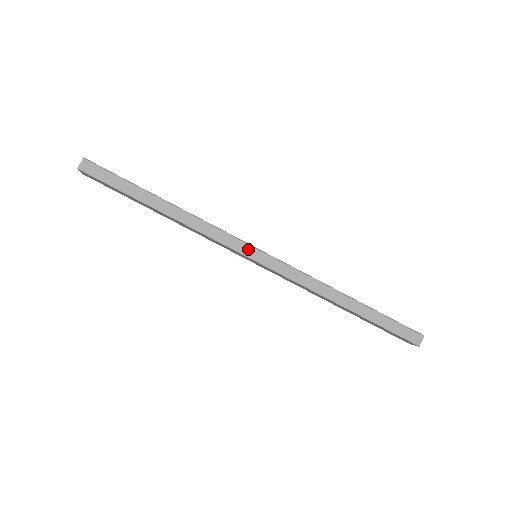
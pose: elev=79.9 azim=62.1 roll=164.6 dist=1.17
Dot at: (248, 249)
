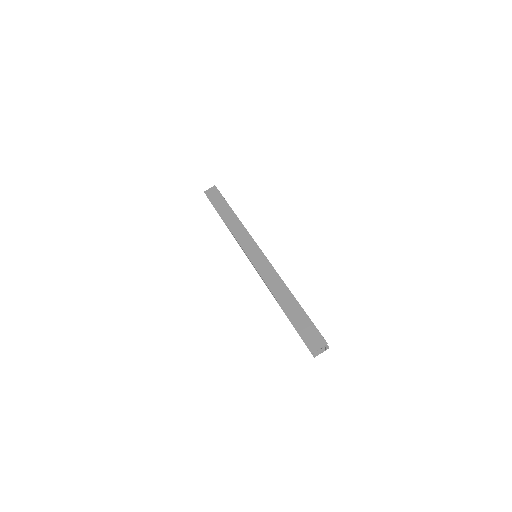
Dot at: occluded
